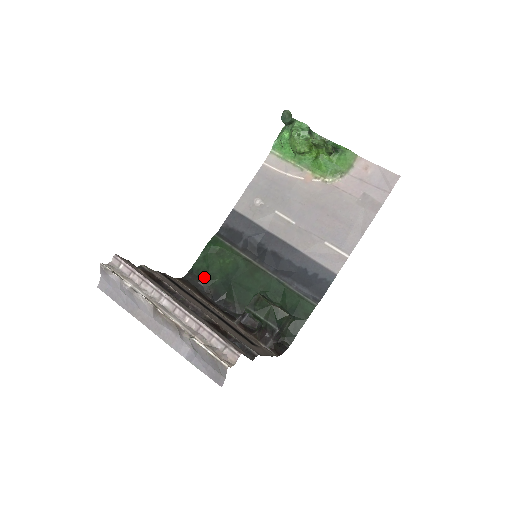
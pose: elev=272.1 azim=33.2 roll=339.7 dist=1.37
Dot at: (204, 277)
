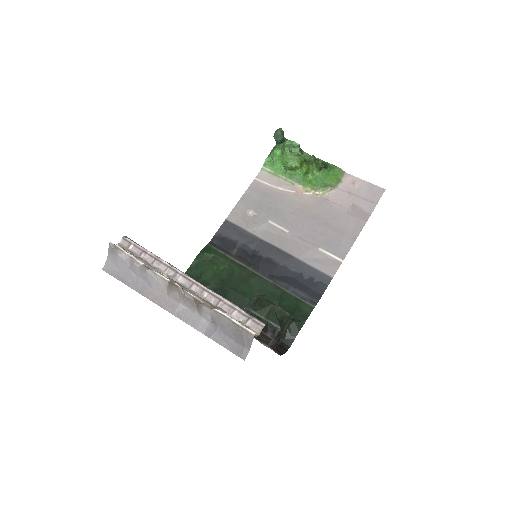
Dot at: occluded
